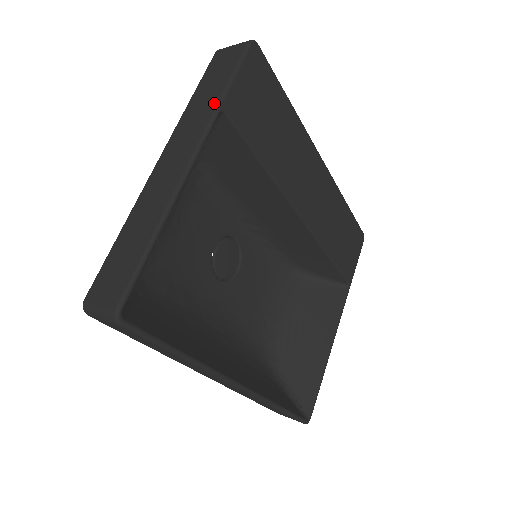
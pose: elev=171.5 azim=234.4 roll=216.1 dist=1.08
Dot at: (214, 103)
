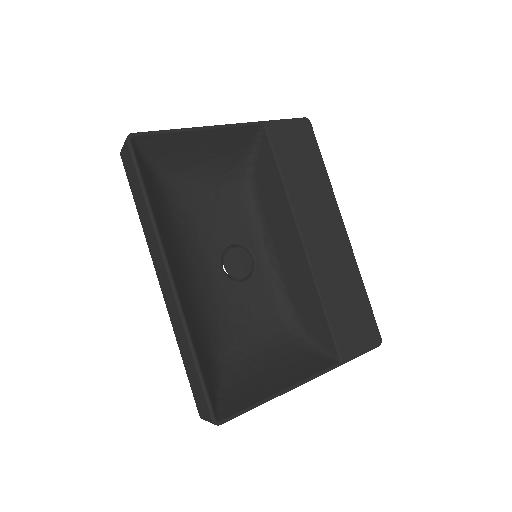
Dot at: (262, 122)
